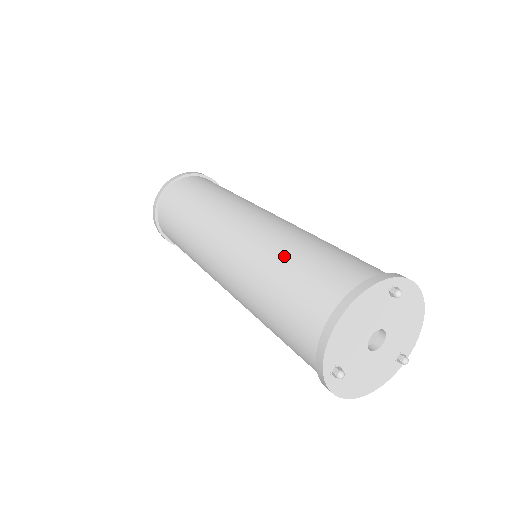
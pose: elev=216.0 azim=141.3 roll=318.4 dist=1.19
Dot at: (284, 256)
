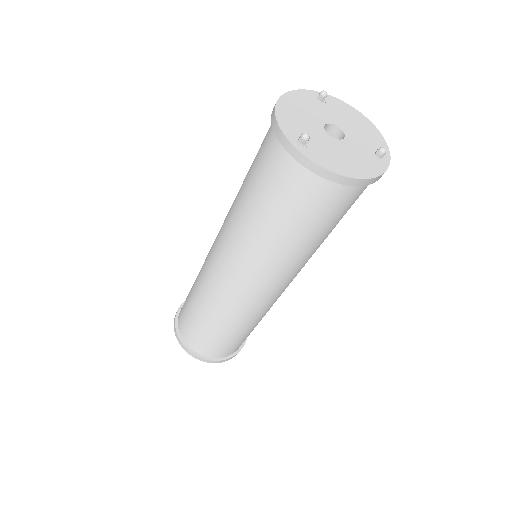
Dot at: occluded
